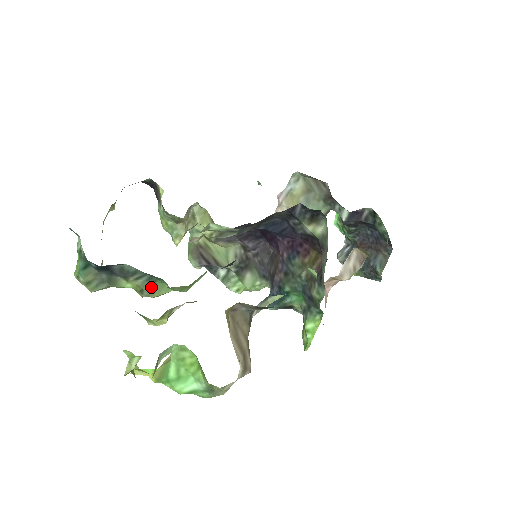
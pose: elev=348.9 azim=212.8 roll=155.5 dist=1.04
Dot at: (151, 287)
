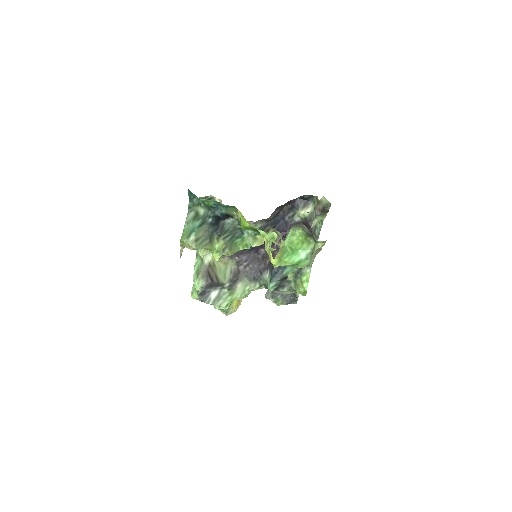
Dot at: (230, 246)
